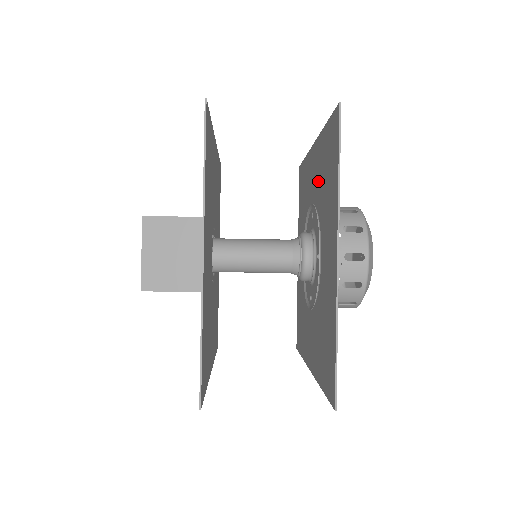
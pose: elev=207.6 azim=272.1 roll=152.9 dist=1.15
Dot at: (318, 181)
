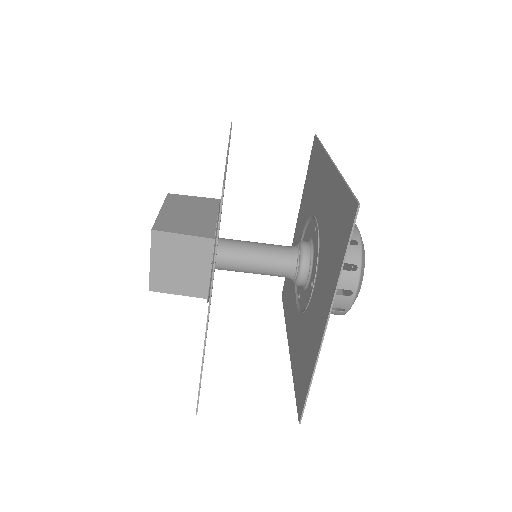
Dot at: (326, 214)
